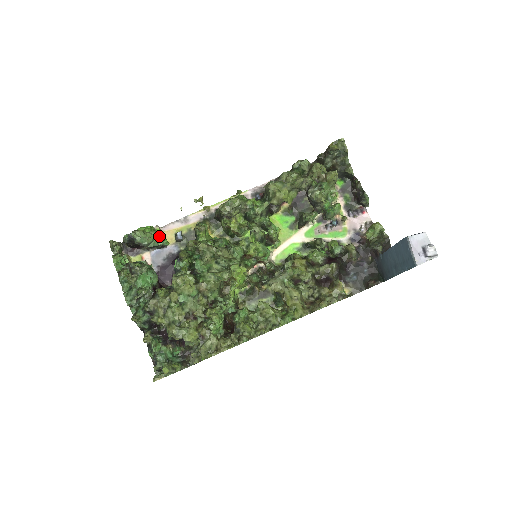
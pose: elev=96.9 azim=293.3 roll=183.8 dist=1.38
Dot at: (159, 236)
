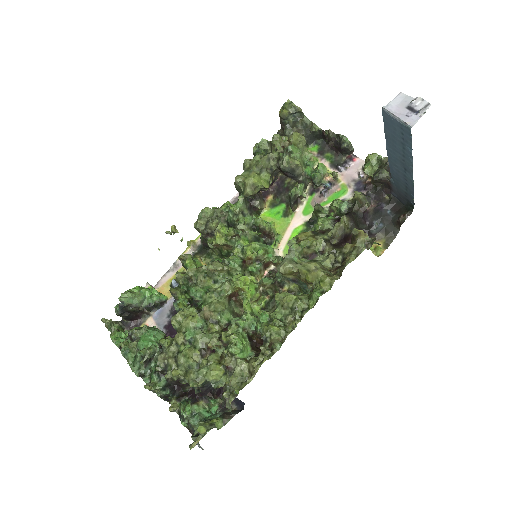
Dot at: (151, 292)
